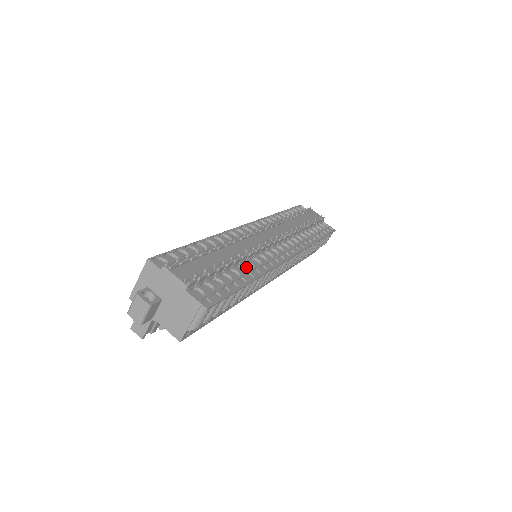
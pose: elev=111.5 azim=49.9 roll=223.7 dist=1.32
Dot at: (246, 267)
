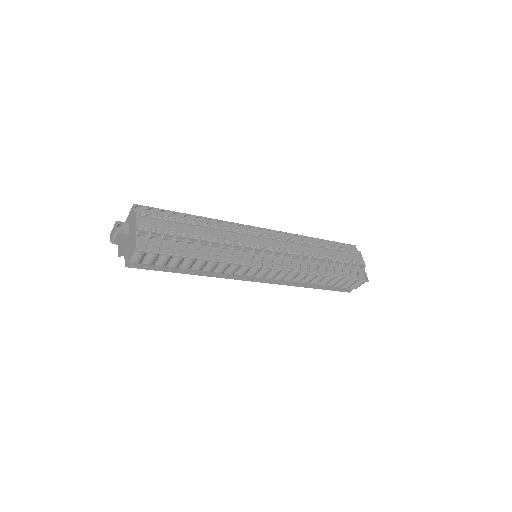
Dot at: (214, 250)
